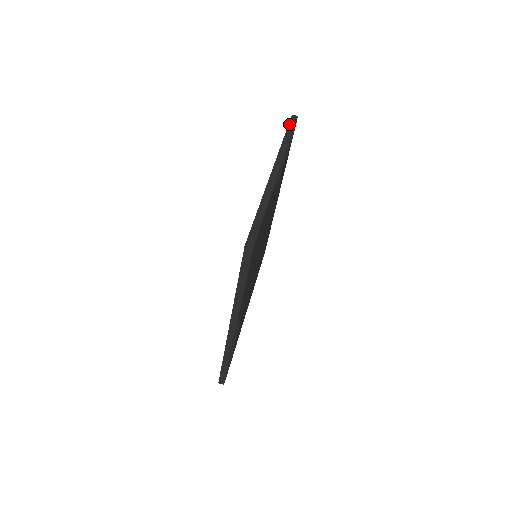
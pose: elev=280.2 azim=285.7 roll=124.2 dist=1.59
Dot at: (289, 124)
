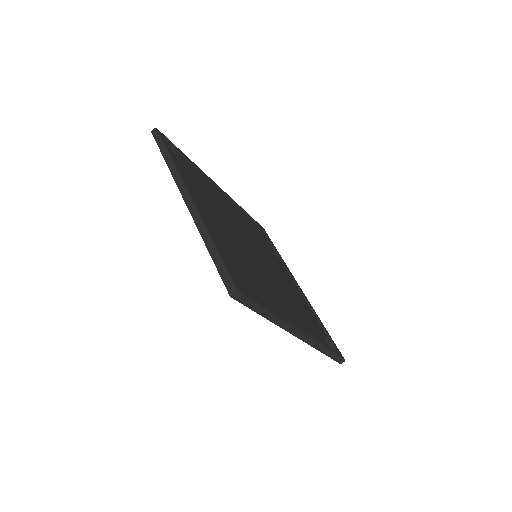
Dot at: (157, 144)
